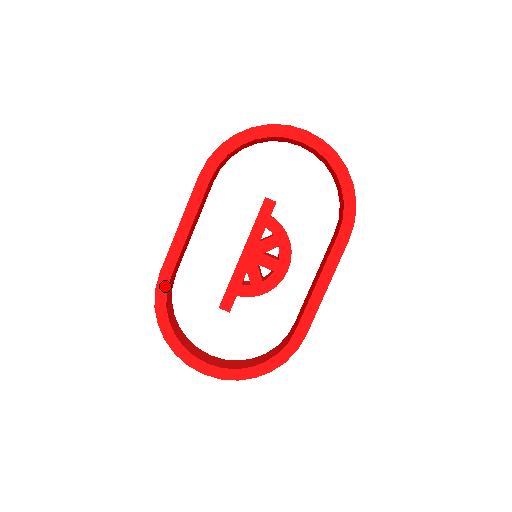
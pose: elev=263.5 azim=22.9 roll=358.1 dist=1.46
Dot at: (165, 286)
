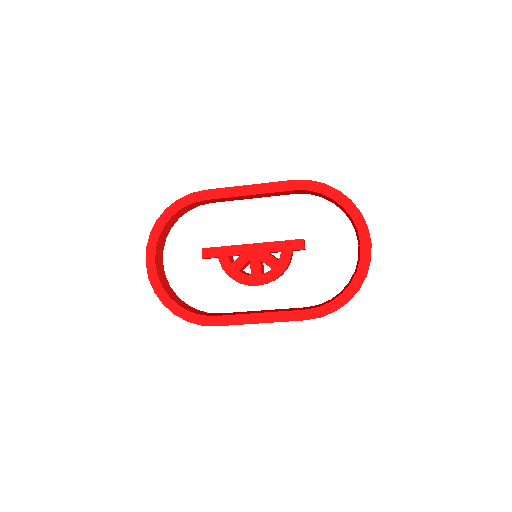
Dot at: (197, 199)
